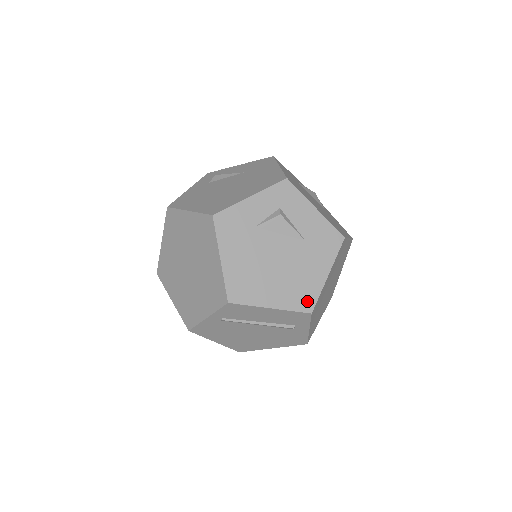
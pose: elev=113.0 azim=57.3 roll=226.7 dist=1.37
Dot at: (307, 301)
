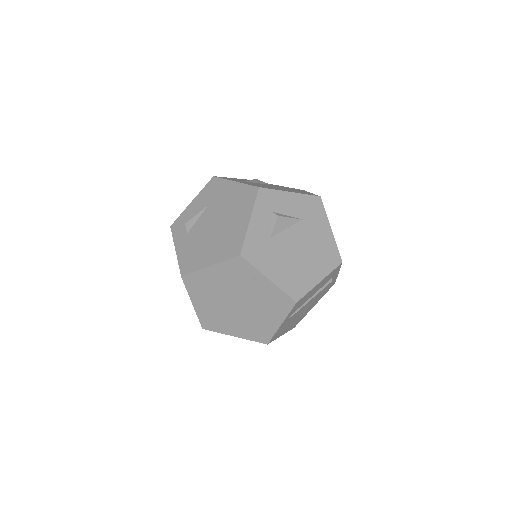
Dot at: (334, 257)
